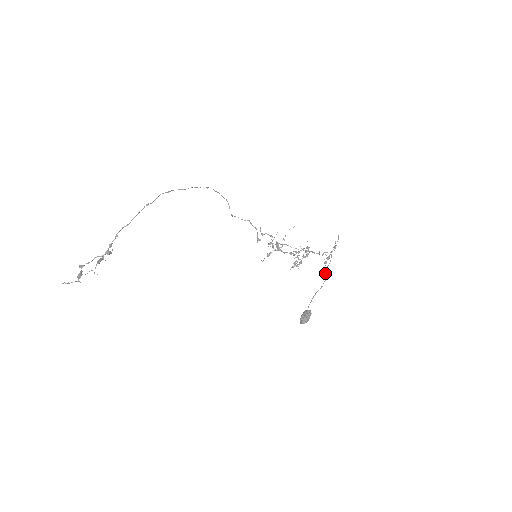
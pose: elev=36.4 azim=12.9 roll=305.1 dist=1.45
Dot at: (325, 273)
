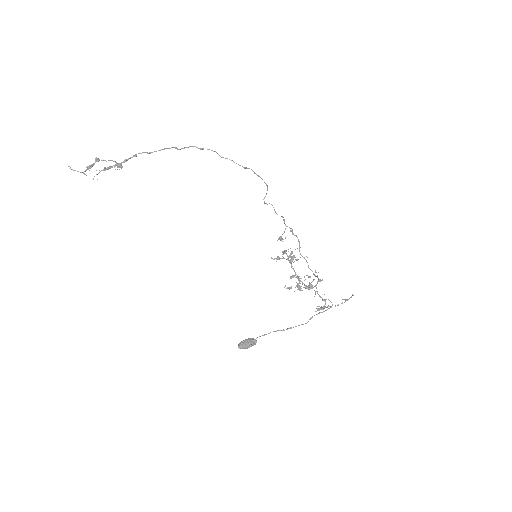
Dot at: (311, 317)
